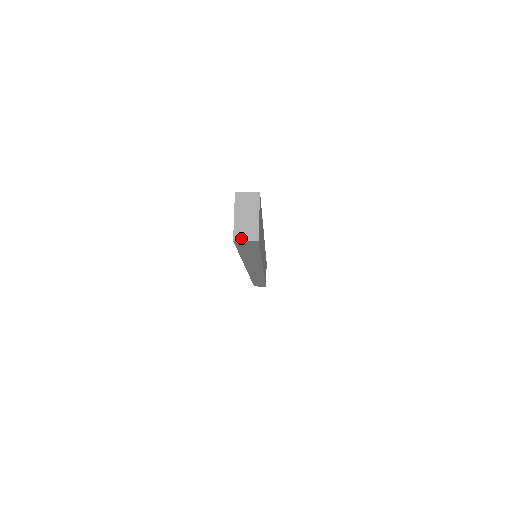
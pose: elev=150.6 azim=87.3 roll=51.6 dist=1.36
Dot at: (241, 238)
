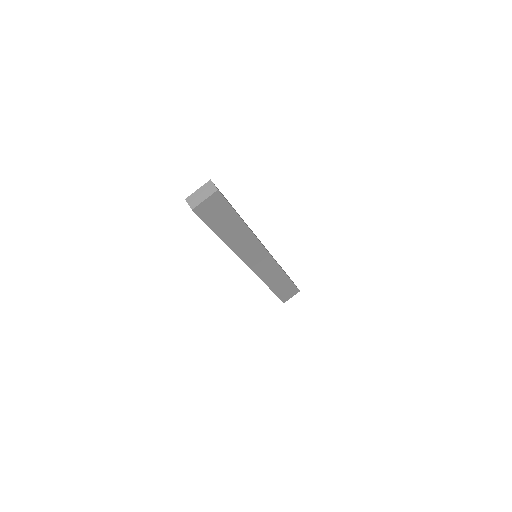
Dot at: (188, 201)
